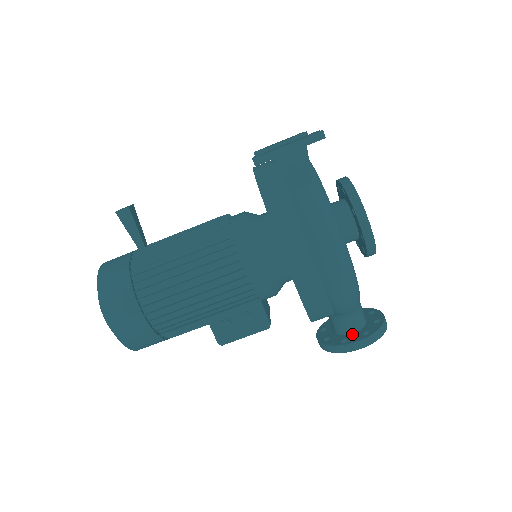
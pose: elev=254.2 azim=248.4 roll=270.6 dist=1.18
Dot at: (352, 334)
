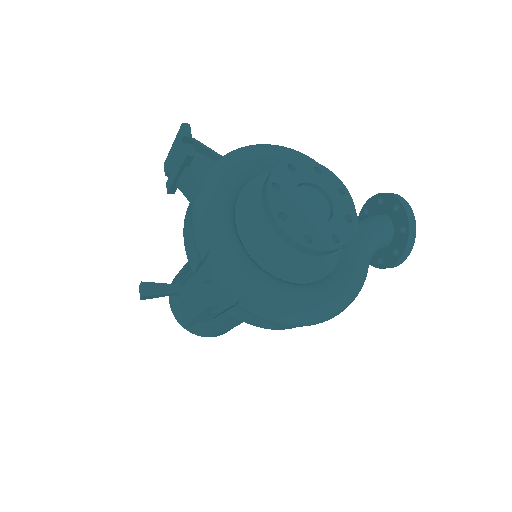
Dot at: (384, 250)
